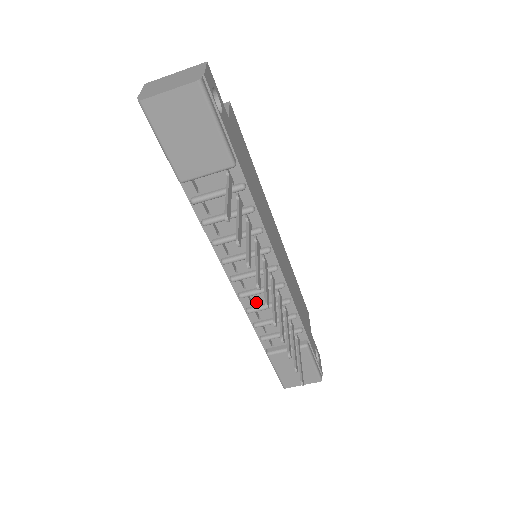
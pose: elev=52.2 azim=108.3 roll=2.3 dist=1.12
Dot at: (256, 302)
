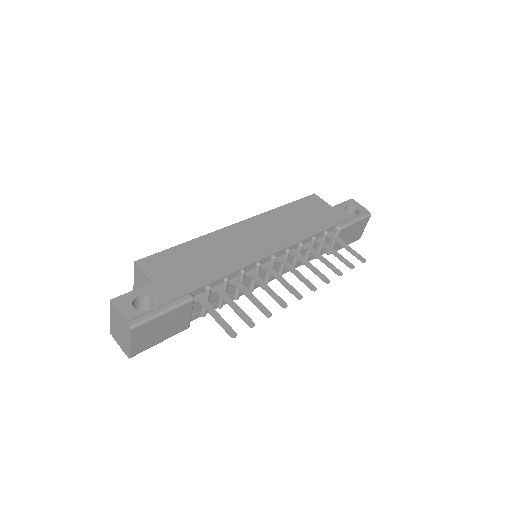
Dot at: occluded
